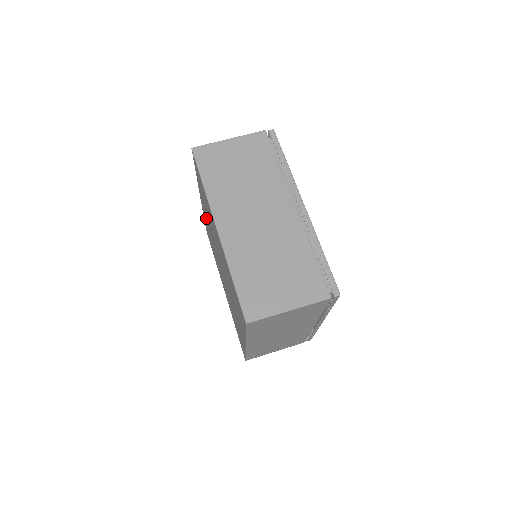
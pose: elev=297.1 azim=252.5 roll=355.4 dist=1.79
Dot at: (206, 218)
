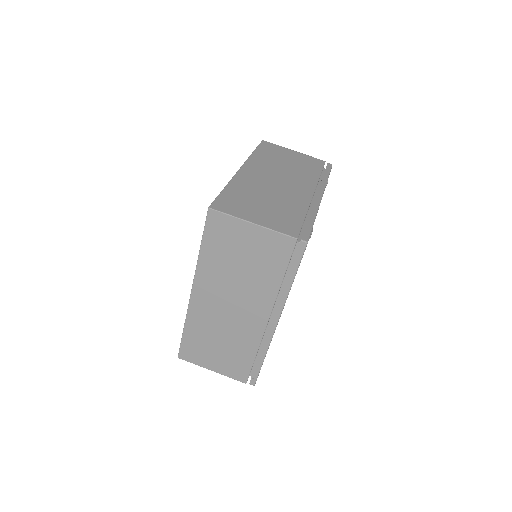
Dot at: occluded
